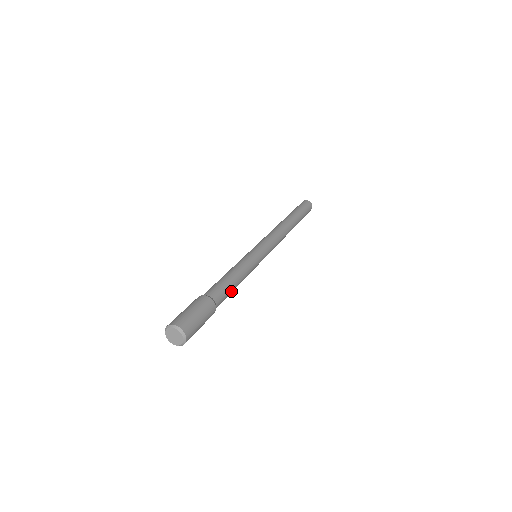
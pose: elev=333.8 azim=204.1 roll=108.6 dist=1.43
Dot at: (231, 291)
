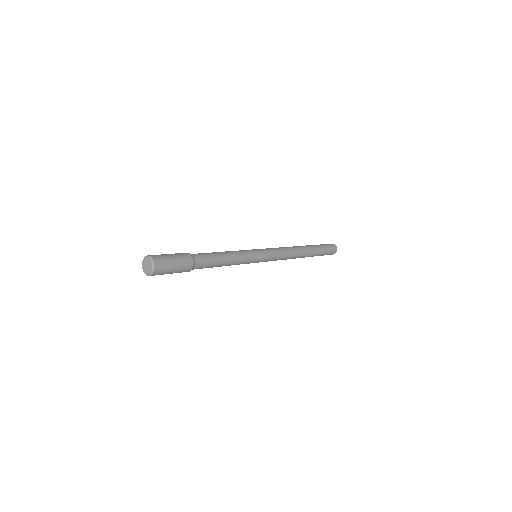
Dot at: (216, 258)
